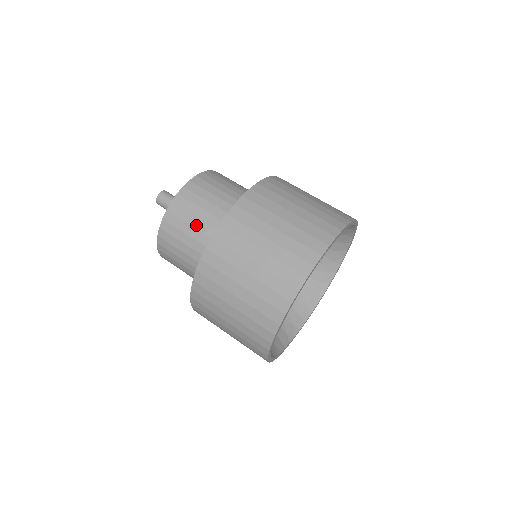
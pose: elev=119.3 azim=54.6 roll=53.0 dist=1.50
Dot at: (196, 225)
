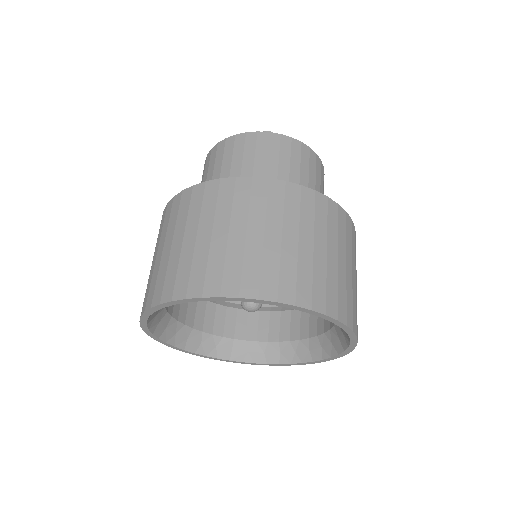
Dot at: (208, 179)
